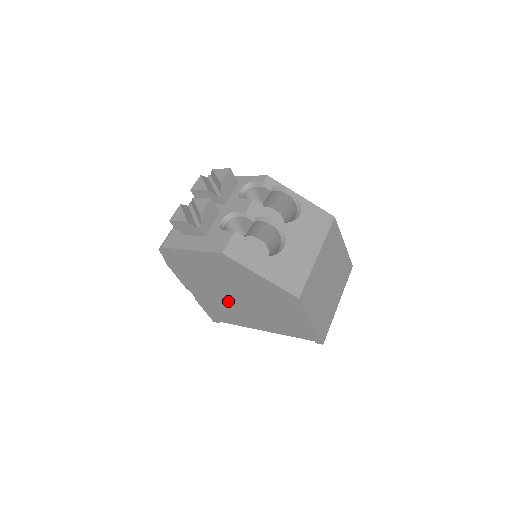
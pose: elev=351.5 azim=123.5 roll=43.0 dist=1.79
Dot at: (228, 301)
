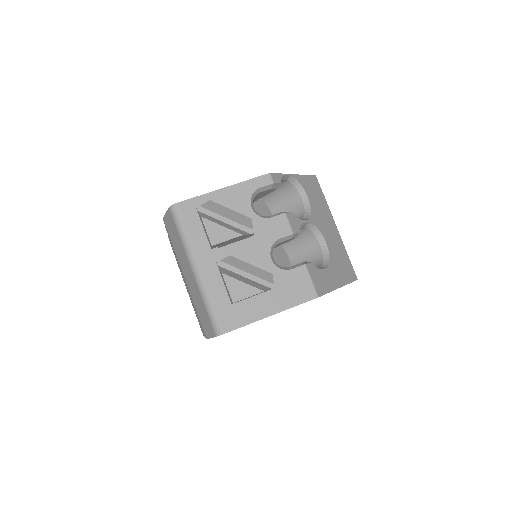
Dot at: occluded
